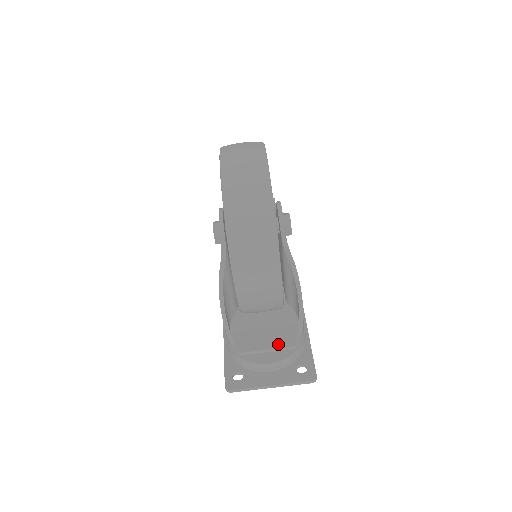
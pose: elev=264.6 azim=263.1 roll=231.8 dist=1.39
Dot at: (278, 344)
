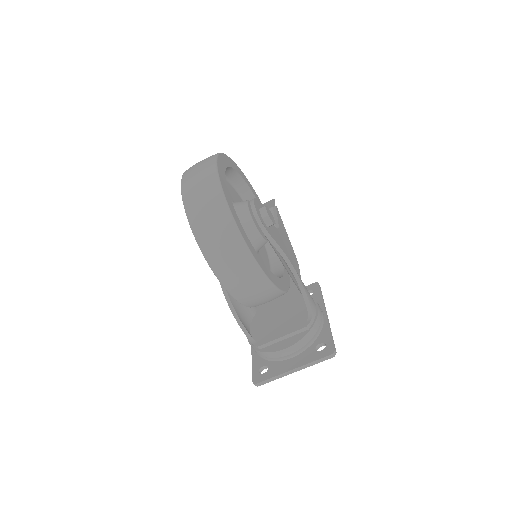
Dot at: (291, 329)
